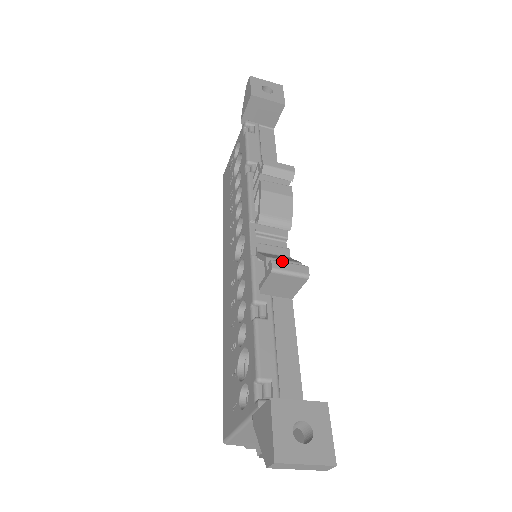
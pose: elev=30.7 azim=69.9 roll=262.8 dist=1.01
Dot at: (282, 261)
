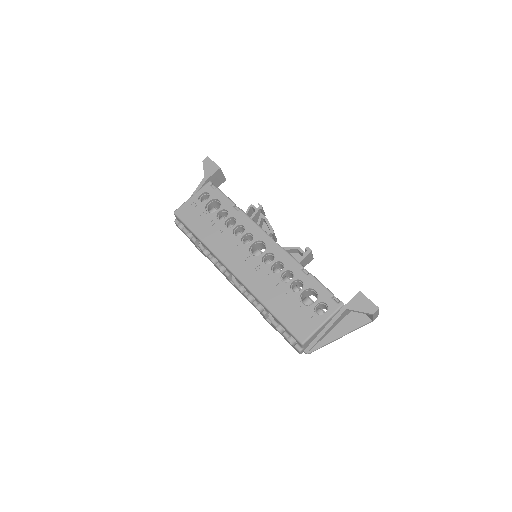
Dot at: occluded
